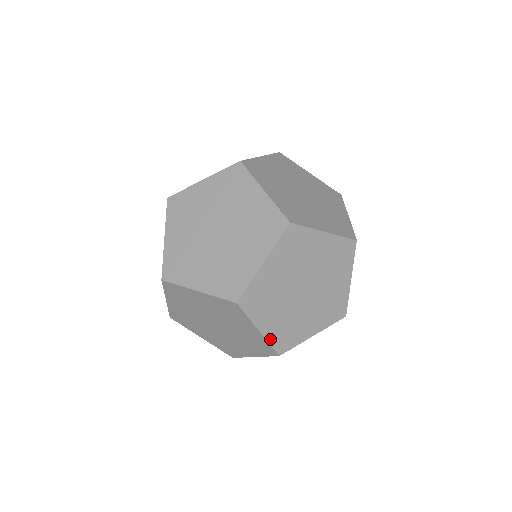
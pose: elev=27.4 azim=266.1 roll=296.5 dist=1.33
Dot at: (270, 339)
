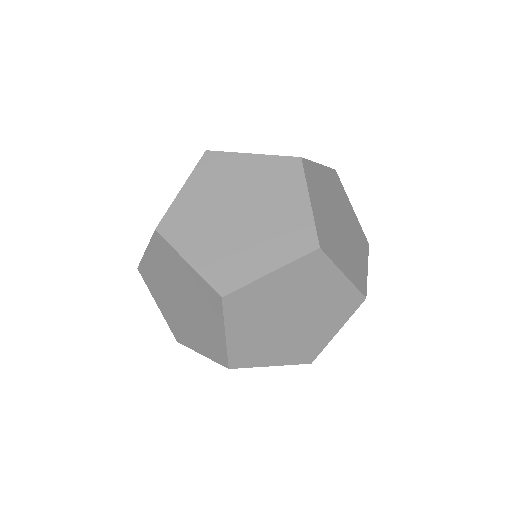
Dot at: (316, 221)
